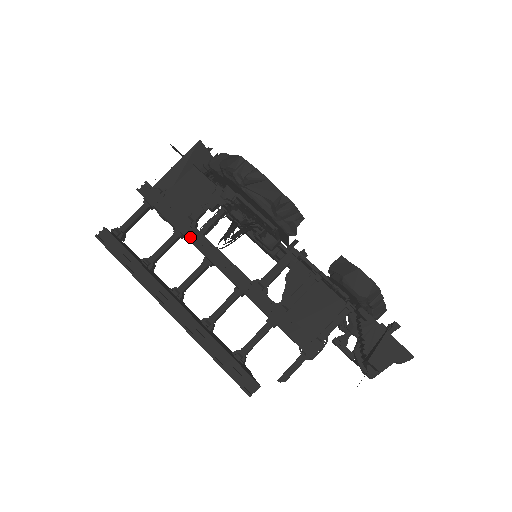
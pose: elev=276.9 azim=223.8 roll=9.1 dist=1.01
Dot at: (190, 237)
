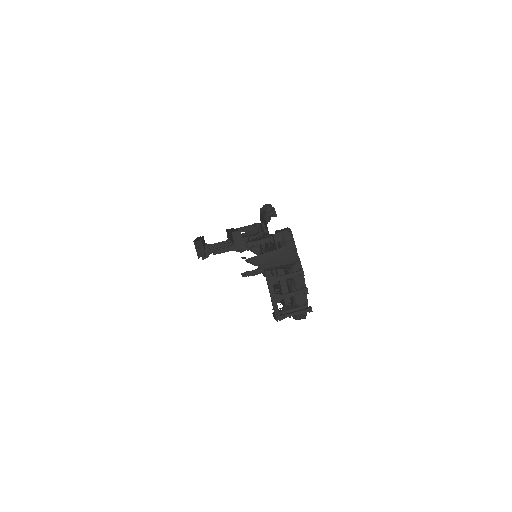
Dot at: occluded
